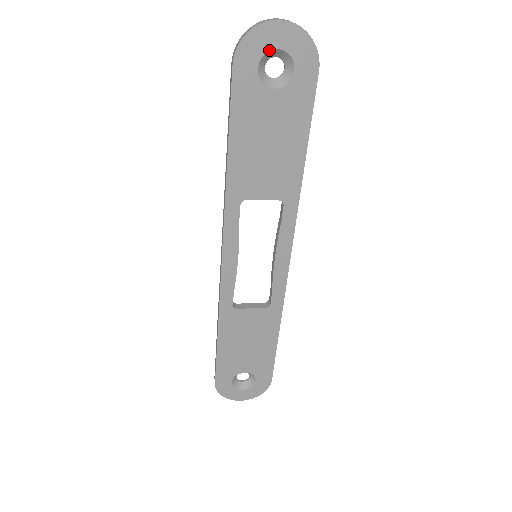
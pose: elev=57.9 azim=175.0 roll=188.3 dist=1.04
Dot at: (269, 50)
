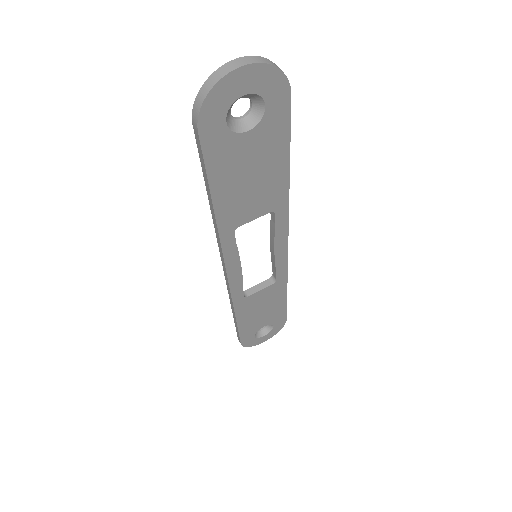
Dot at: (234, 100)
